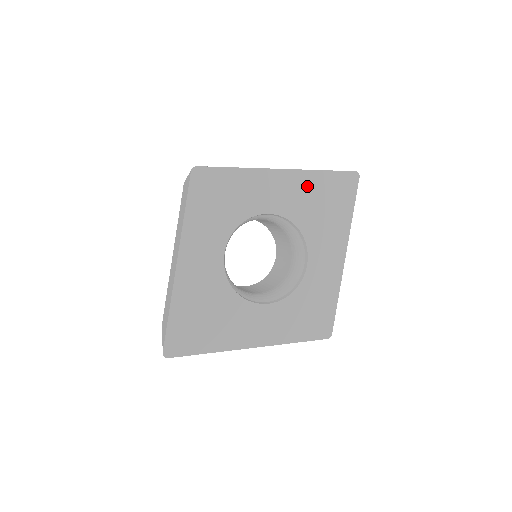
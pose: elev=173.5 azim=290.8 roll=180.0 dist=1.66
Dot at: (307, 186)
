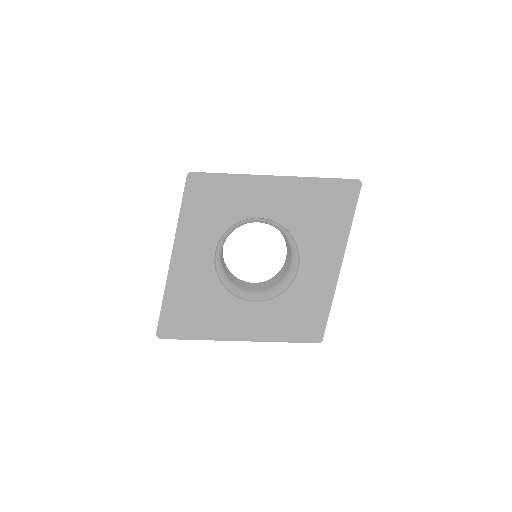
Dot at: (302, 193)
